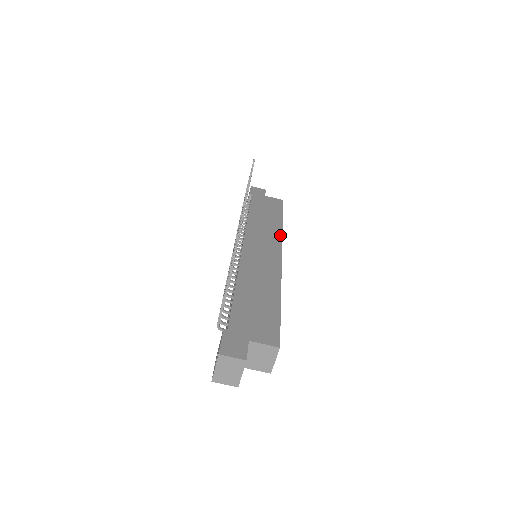
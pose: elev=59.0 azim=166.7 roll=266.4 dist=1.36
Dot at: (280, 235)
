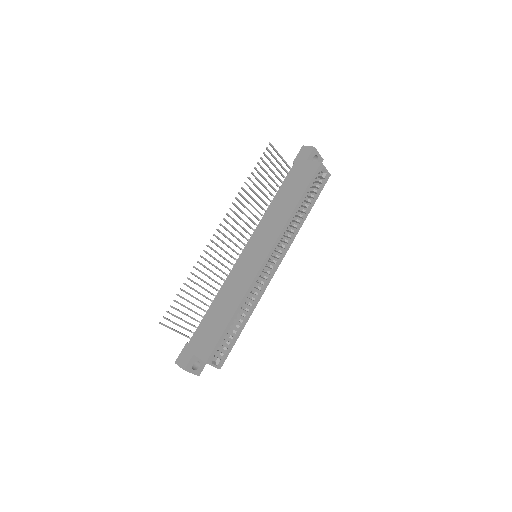
Dot at: (281, 229)
